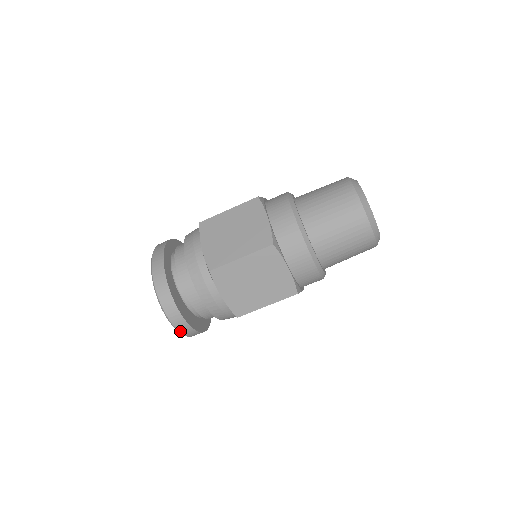
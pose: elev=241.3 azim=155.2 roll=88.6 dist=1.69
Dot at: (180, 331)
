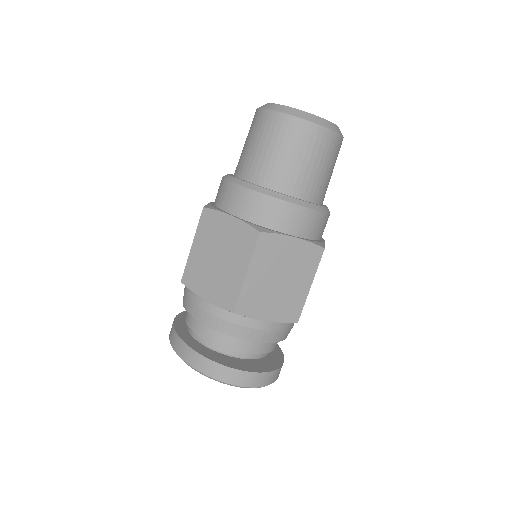
Dot at: (265, 385)
